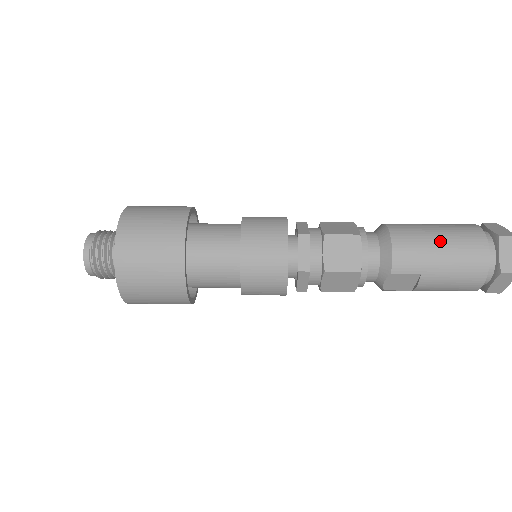
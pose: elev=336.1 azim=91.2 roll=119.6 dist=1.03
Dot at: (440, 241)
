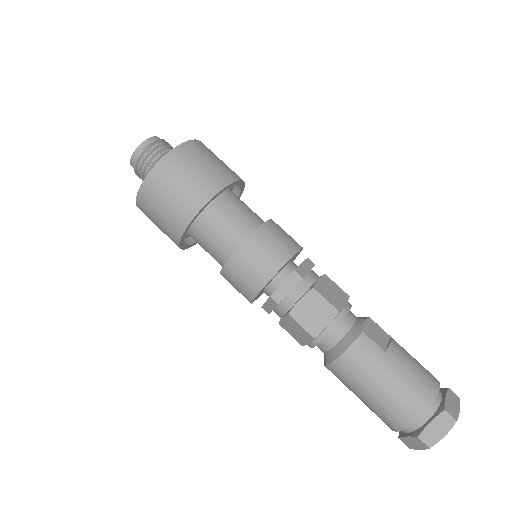
Dot at: (369, 395)
